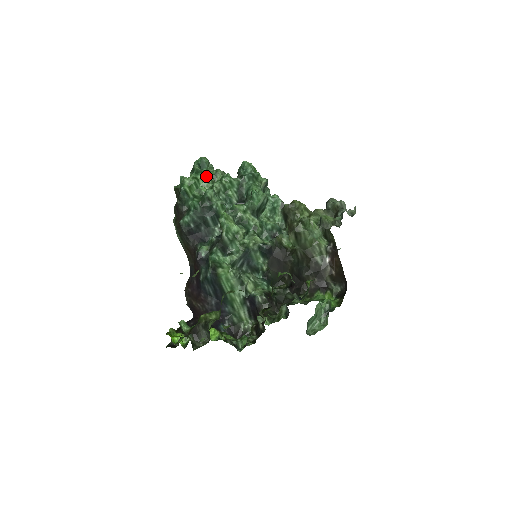
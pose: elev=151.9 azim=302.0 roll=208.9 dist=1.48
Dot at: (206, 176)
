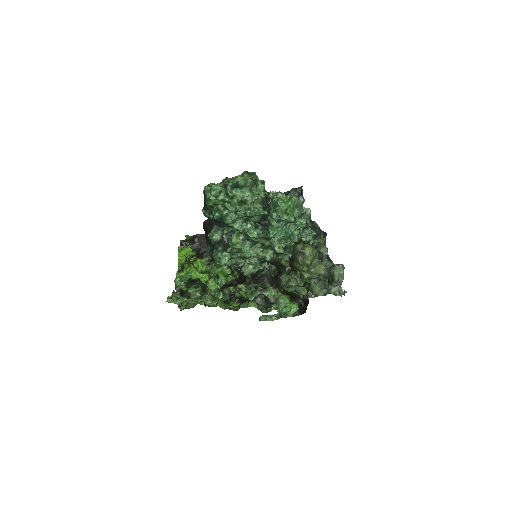
Dot at: (235, 199)
